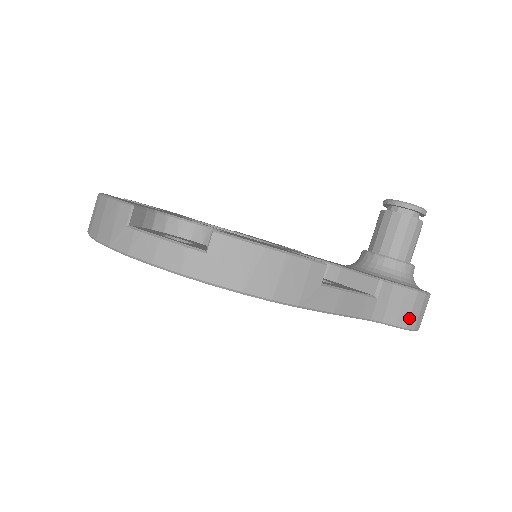
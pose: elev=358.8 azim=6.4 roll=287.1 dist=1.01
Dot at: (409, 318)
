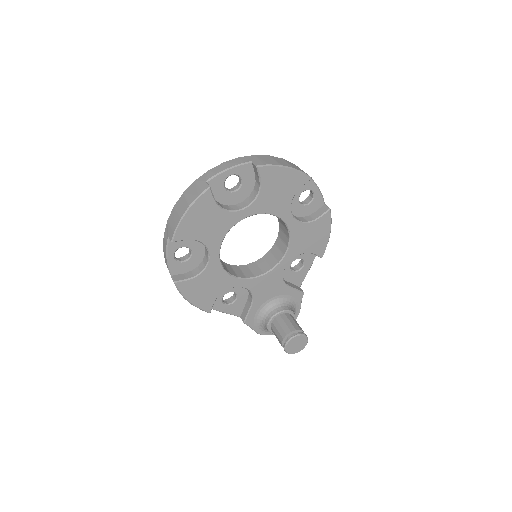
Dot at: occluded
